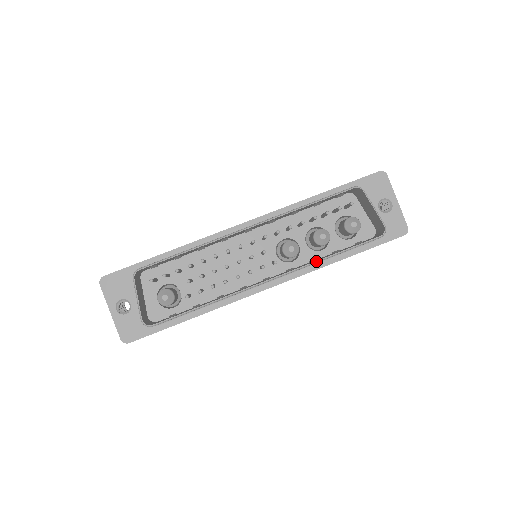
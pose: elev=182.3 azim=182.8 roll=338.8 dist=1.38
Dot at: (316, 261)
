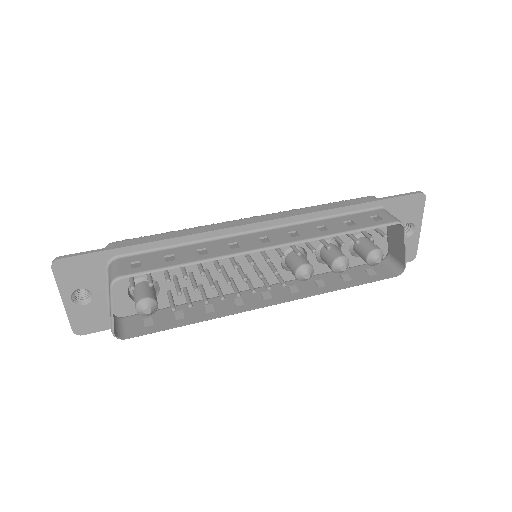
Dot at: (327, 292)
